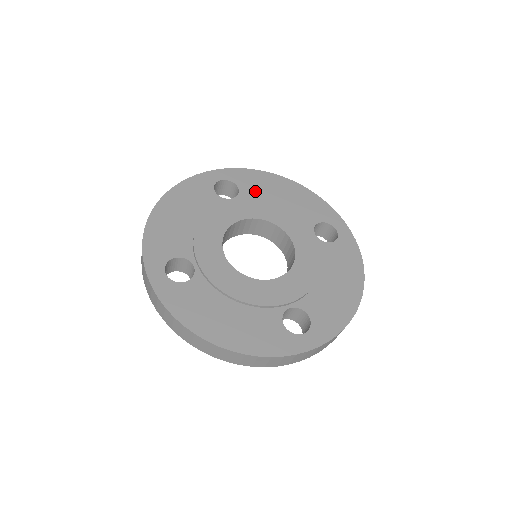
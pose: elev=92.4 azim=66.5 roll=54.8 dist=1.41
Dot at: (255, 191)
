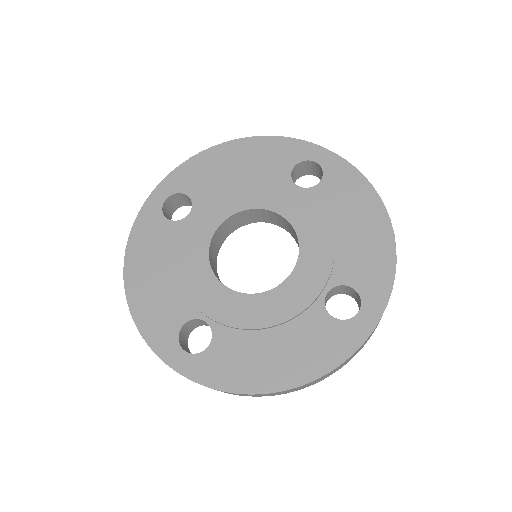
Dot at: (332, 198)
